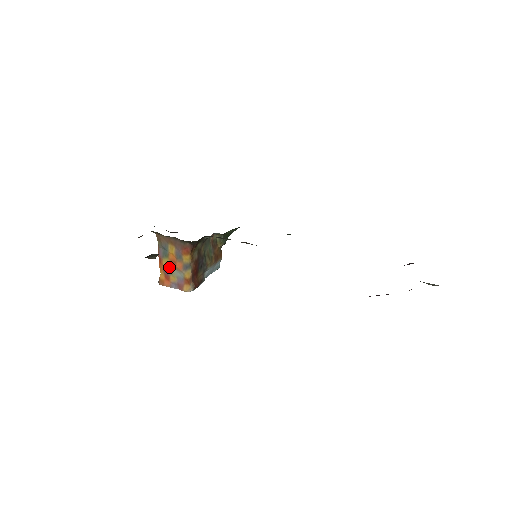
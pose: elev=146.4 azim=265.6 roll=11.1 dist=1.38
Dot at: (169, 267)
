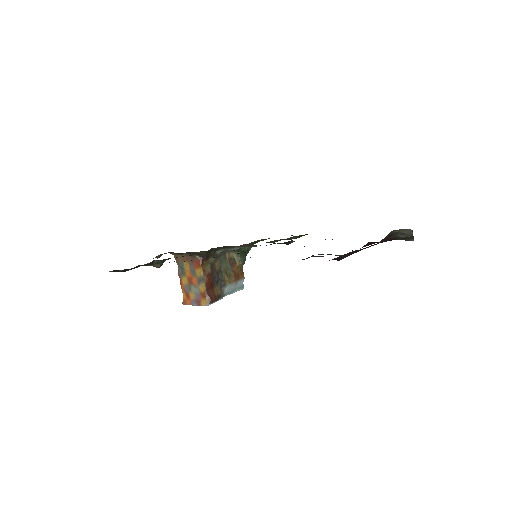
Dot at: (188, 285)
